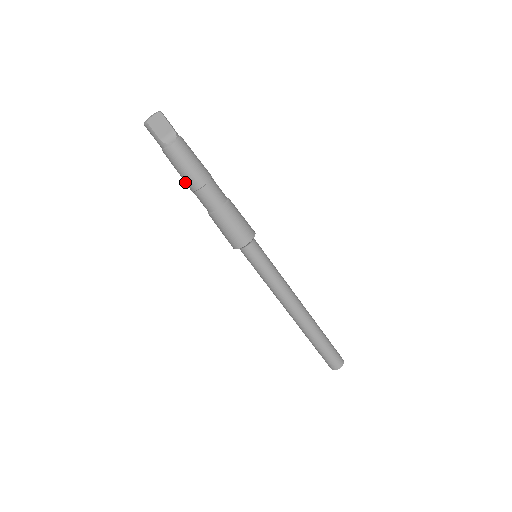
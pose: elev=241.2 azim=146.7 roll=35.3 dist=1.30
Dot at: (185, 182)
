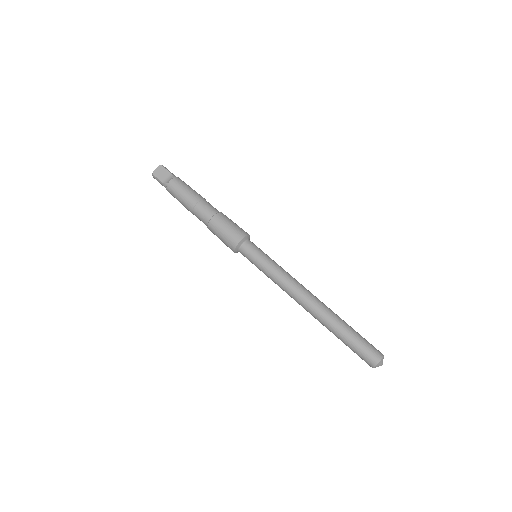
Dot at: (186, 208)
